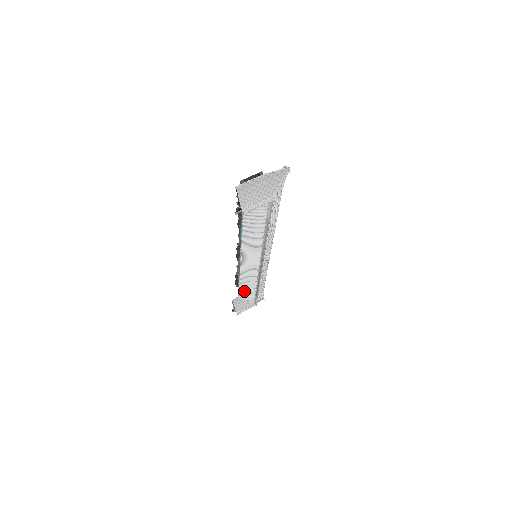
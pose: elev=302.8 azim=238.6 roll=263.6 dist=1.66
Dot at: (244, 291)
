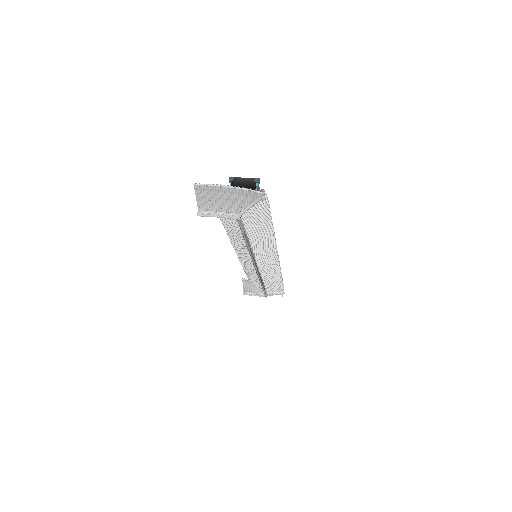
Dot at: (252, 278)
